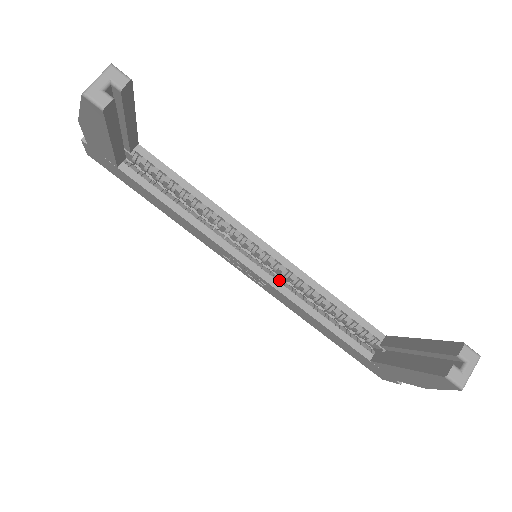
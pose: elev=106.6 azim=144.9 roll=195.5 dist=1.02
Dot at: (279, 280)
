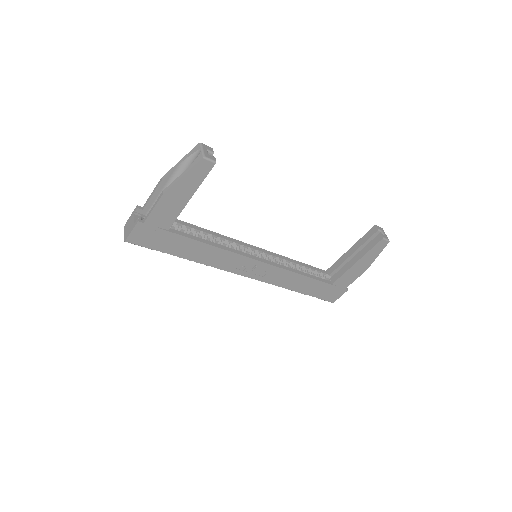
Dot at: occluded
